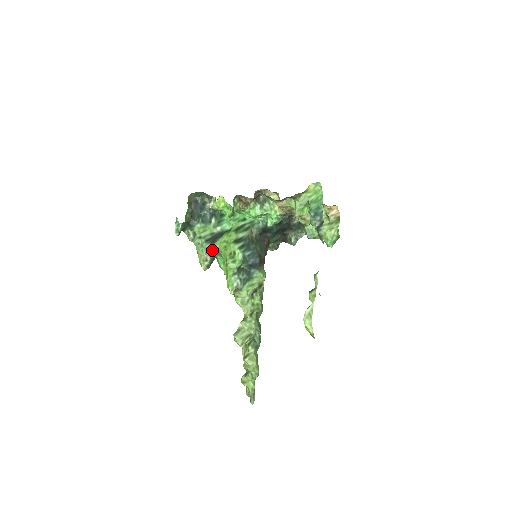
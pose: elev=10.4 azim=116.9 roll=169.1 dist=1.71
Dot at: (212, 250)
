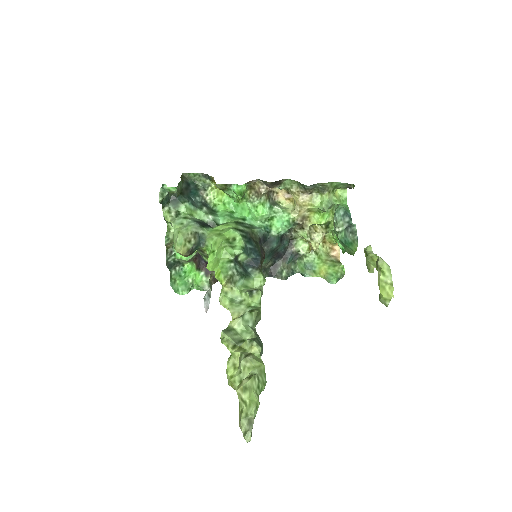
Dot at: (199, 235)
